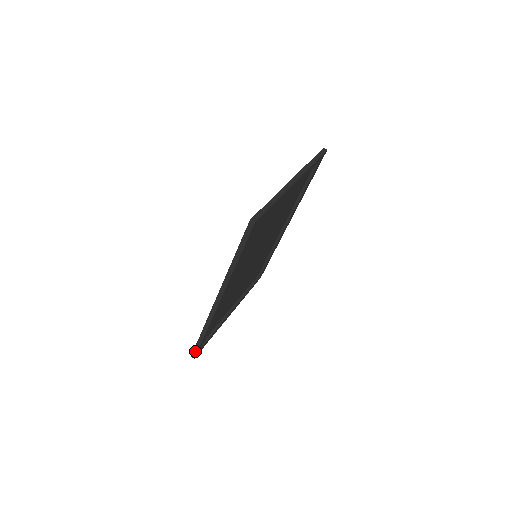
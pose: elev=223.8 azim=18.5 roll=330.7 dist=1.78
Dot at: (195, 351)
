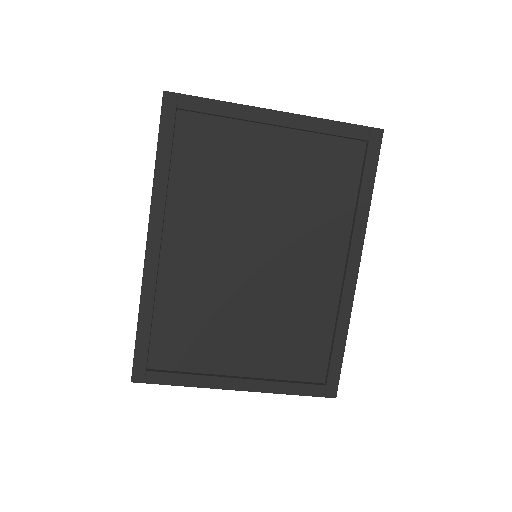
Dot at: (133, 363)
